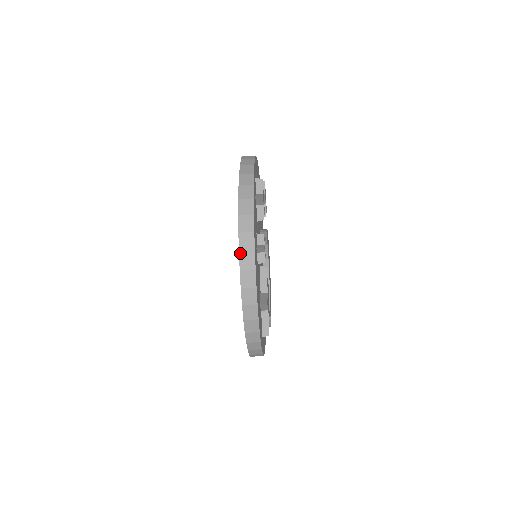
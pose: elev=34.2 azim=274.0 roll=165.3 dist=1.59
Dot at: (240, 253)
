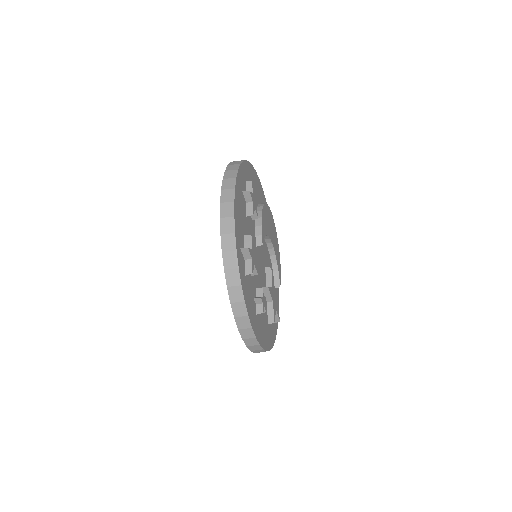
Dot at: (244, 340)
